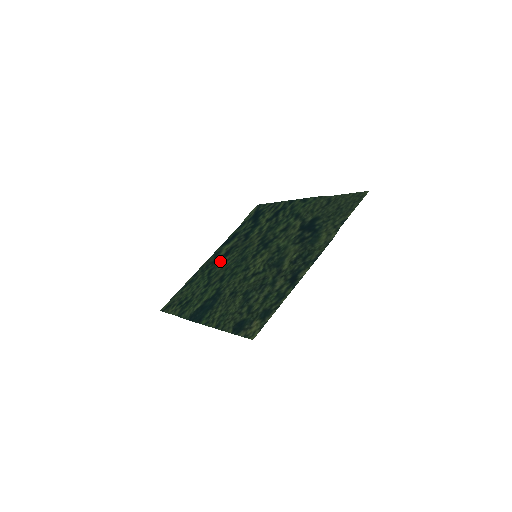
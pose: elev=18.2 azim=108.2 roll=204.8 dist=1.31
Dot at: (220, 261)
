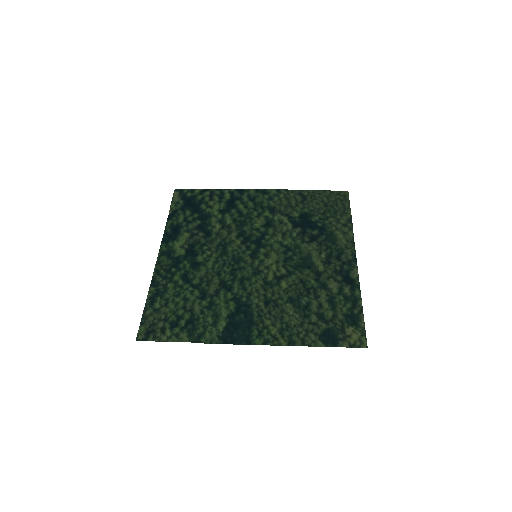
Dot at: (190, 263)
